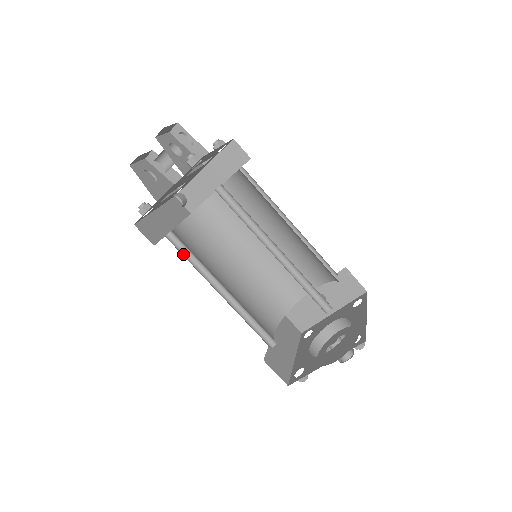
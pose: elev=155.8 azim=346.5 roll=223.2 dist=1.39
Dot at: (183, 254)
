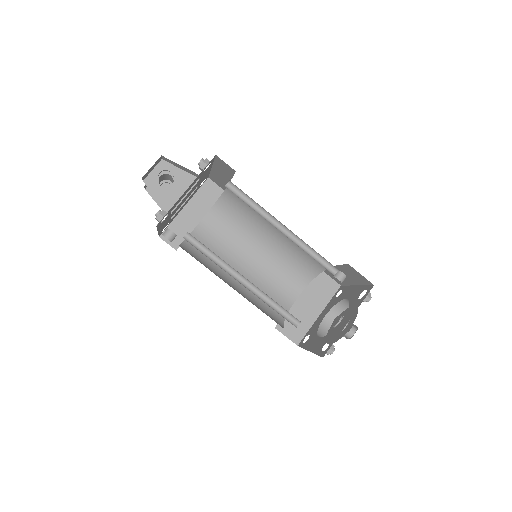
Dot at: occluded
